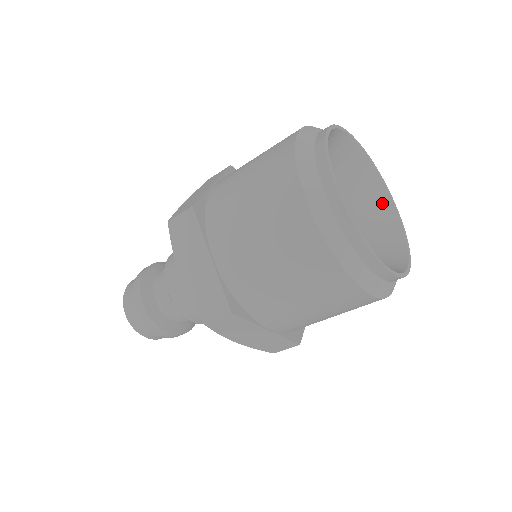
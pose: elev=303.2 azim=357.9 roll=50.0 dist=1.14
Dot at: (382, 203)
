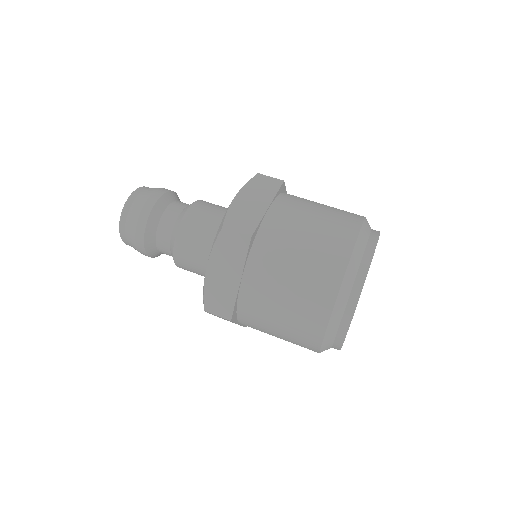
Dot at: occluded
